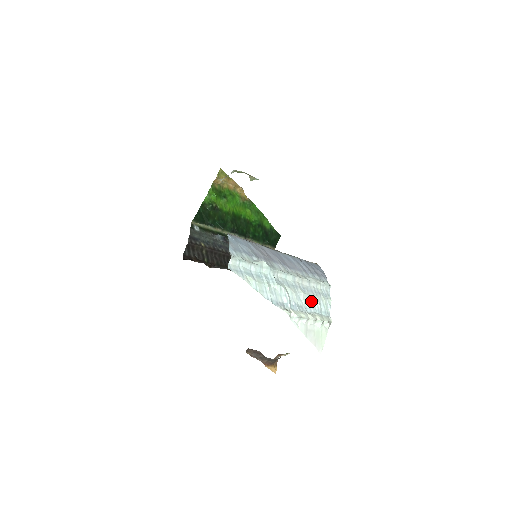
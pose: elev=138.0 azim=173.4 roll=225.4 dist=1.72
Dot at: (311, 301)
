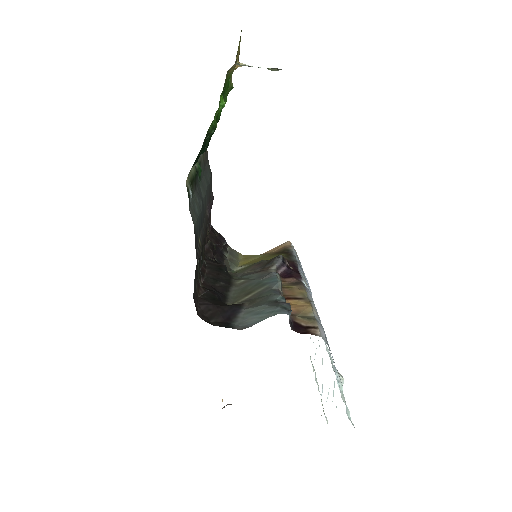
Dot at: occluded
